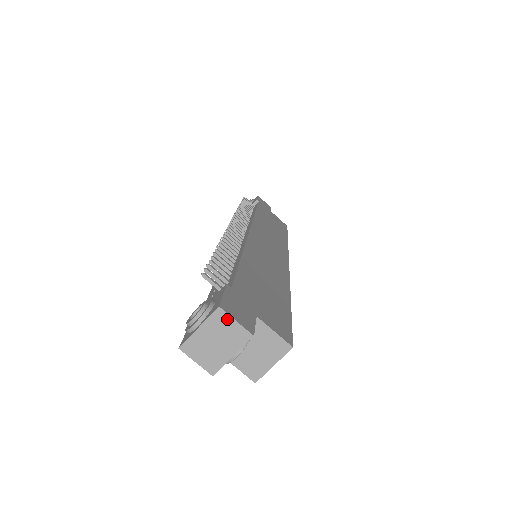
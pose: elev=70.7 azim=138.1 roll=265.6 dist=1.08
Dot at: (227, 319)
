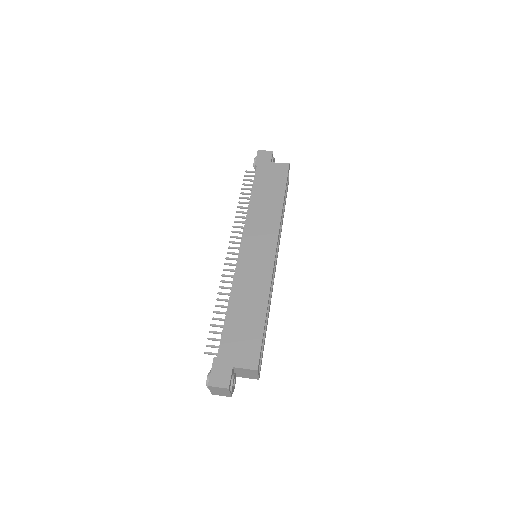
Dot at: (215, 387)
